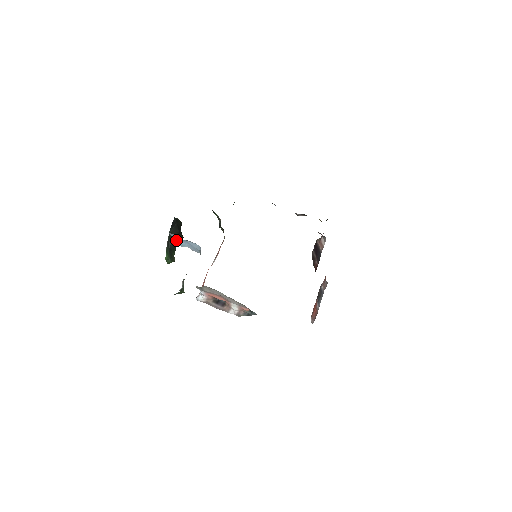
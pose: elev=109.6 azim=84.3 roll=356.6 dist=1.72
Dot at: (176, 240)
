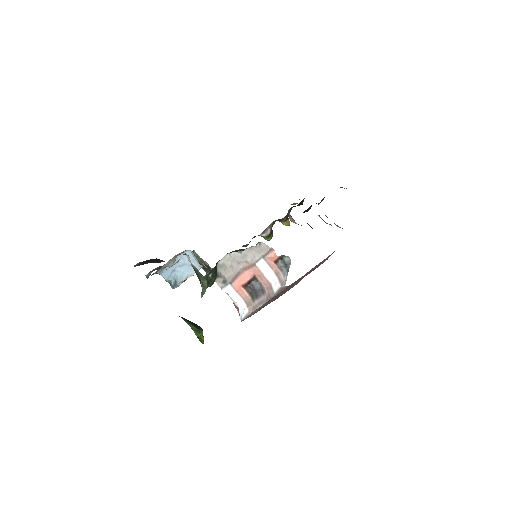
Dot at: (174, 282)
